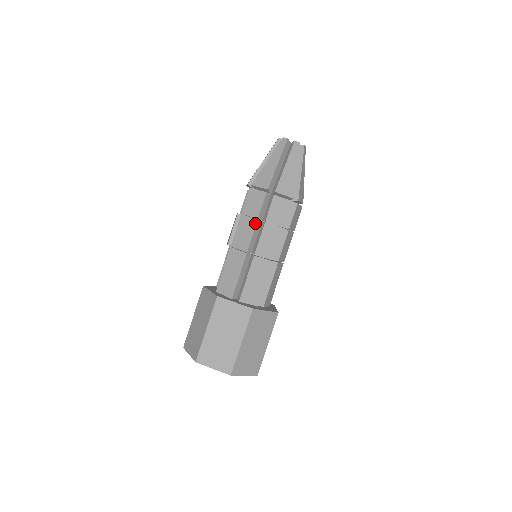
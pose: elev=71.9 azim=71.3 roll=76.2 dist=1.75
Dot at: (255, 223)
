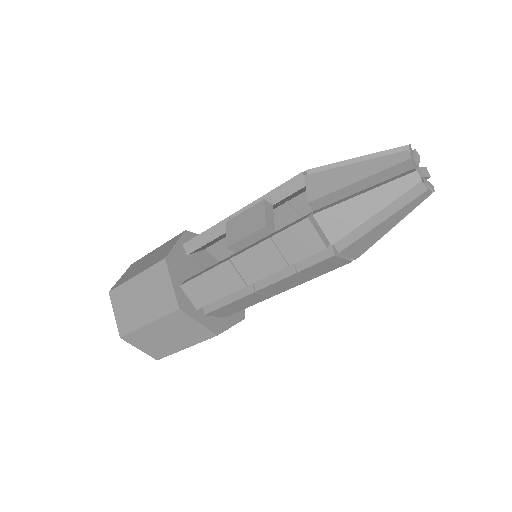
Dot at: (282, 267)
